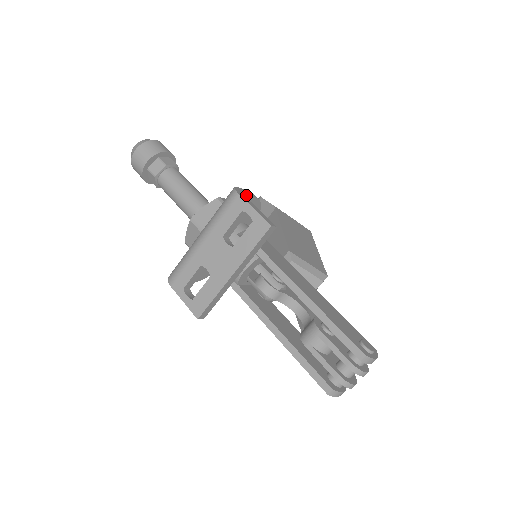
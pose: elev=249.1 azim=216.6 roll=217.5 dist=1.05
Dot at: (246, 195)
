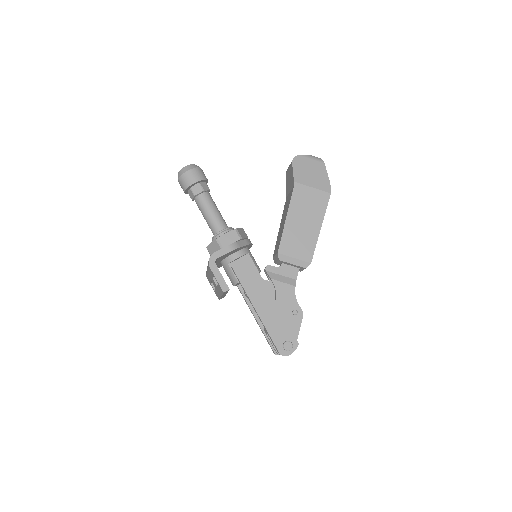
Dot at: (220, 257)
